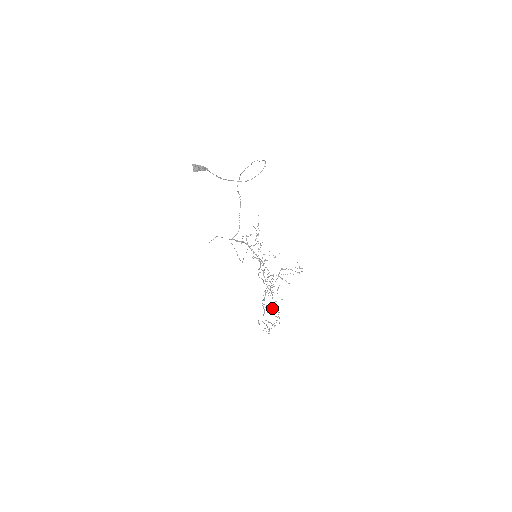
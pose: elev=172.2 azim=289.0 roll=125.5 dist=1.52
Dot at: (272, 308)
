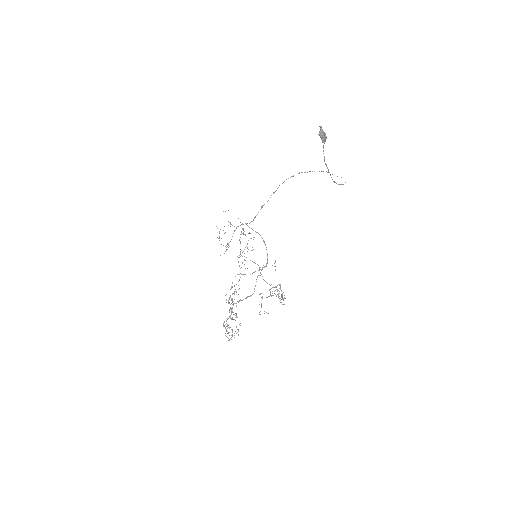
Dot at: occluded
